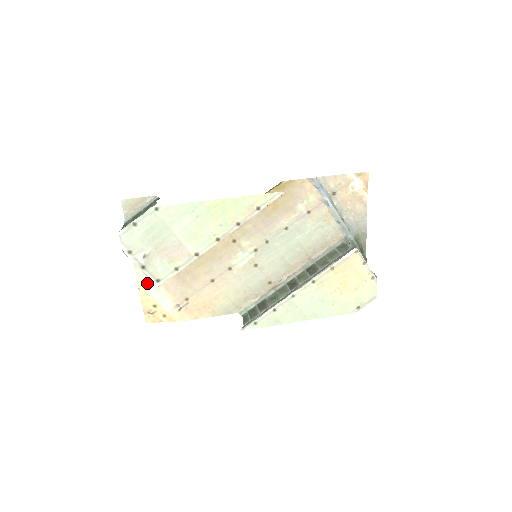
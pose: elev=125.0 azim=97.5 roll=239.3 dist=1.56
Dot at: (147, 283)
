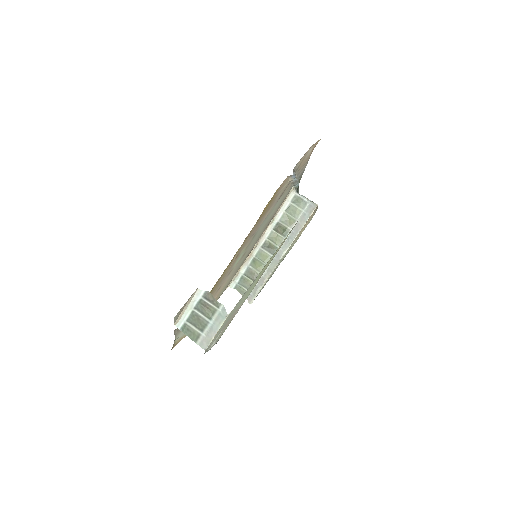
Dot at: (181, 335)
